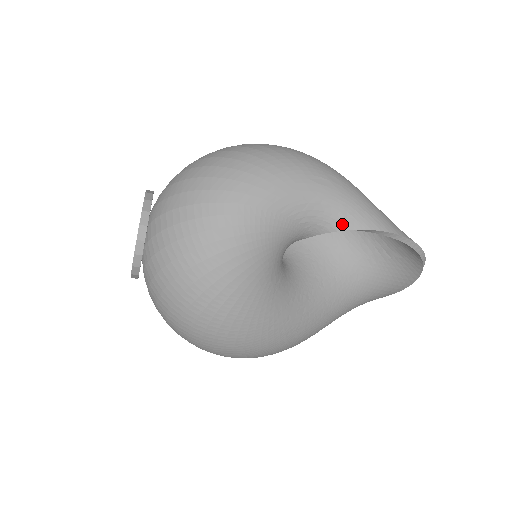
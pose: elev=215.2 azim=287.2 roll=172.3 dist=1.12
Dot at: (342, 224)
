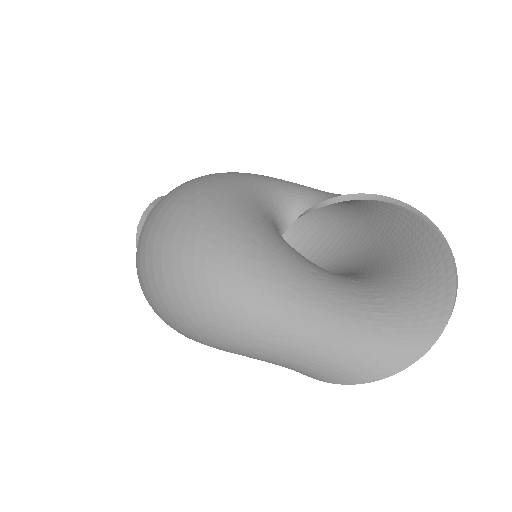
Dot at: occluded
